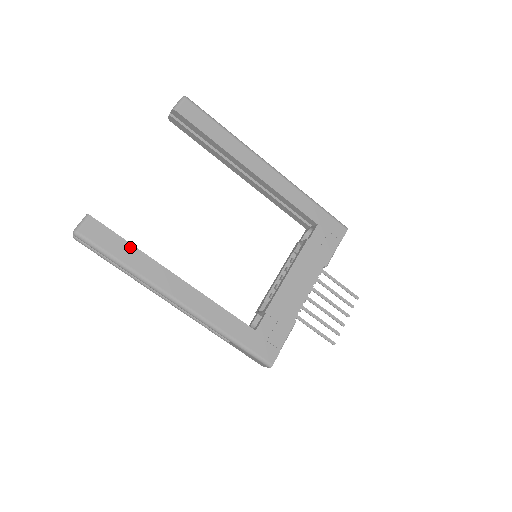
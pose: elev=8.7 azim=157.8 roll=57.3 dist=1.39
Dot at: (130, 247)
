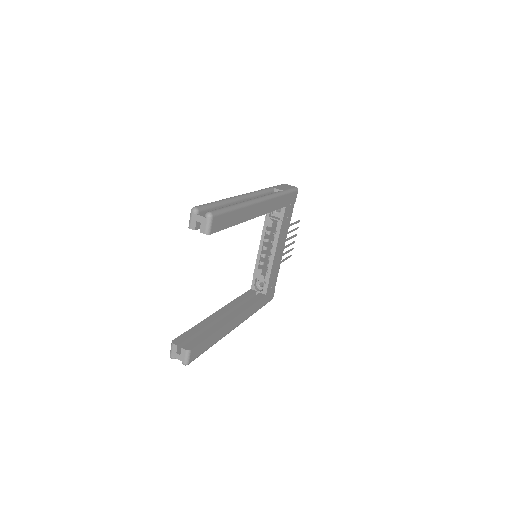
Dot at: (212, 336)
